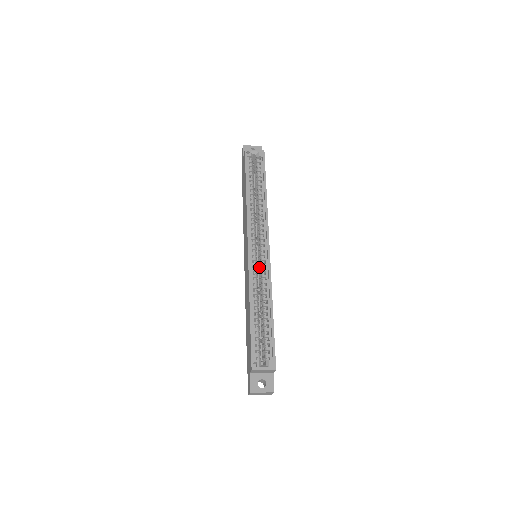
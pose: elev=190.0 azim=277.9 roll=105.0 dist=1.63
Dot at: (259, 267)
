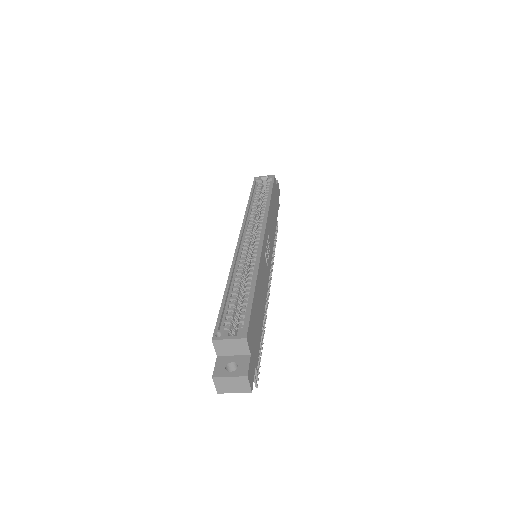
Dot at: occluded
